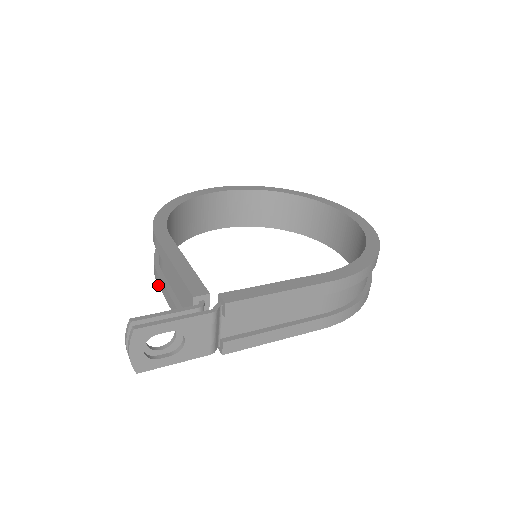
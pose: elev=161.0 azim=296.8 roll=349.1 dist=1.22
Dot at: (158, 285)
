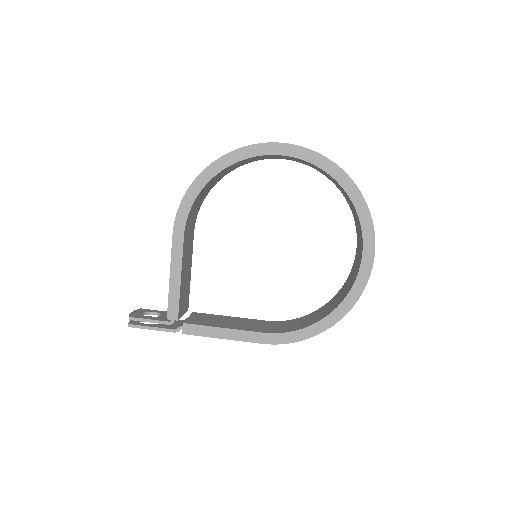
Dot at: occluded
